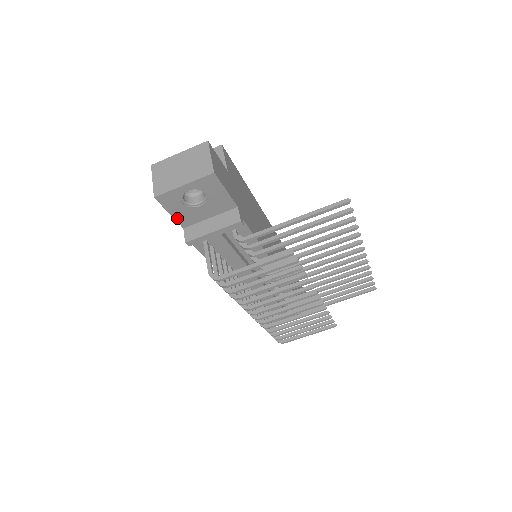
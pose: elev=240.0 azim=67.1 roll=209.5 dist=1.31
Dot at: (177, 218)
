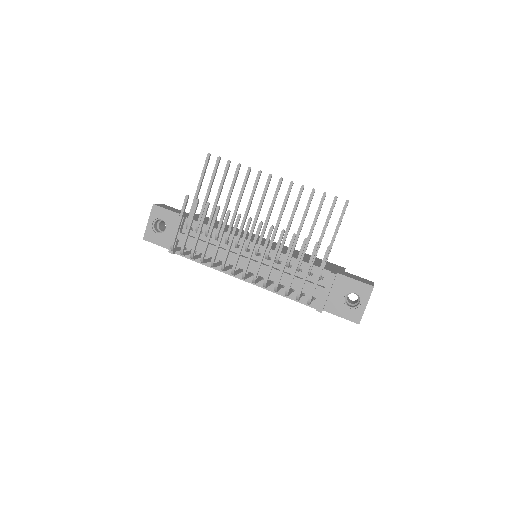
Dot at: (164, 246)
